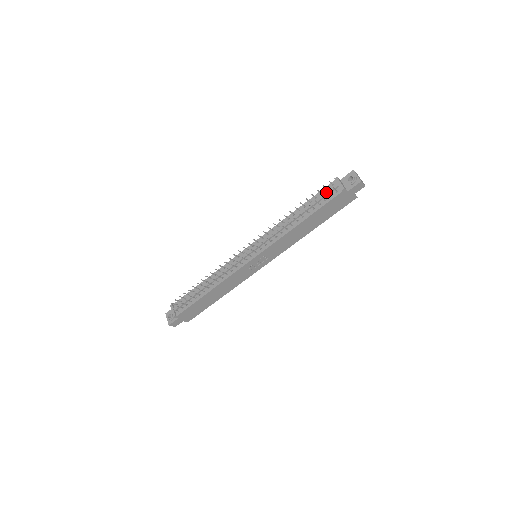
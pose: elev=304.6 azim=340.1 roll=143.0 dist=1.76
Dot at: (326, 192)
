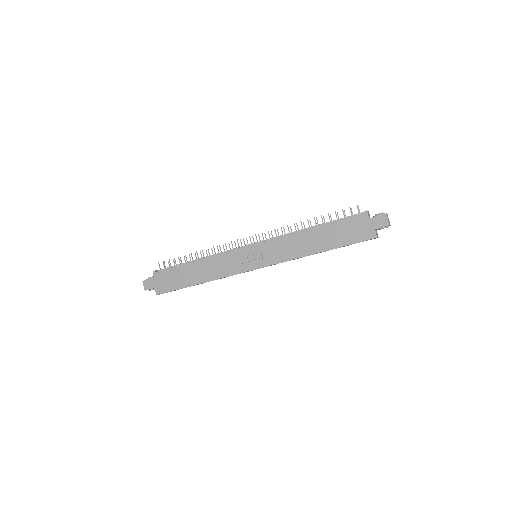
Dot at: occluded
